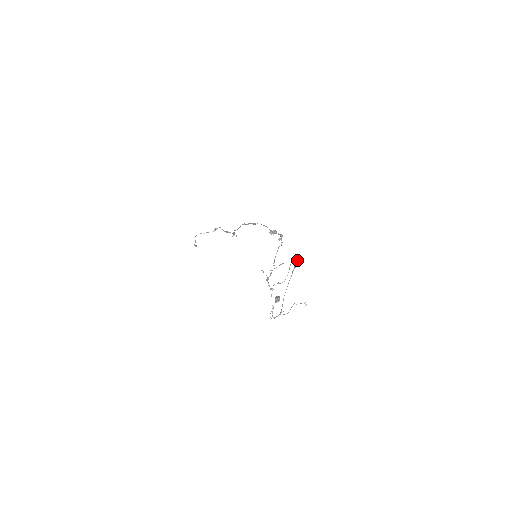
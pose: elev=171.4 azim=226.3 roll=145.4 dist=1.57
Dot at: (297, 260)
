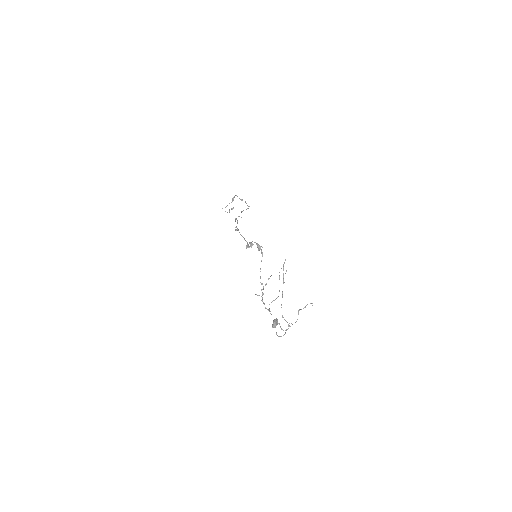
Dot at: (283, 267)
